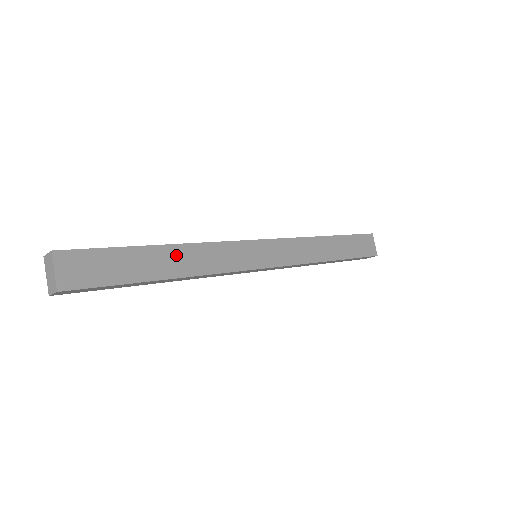
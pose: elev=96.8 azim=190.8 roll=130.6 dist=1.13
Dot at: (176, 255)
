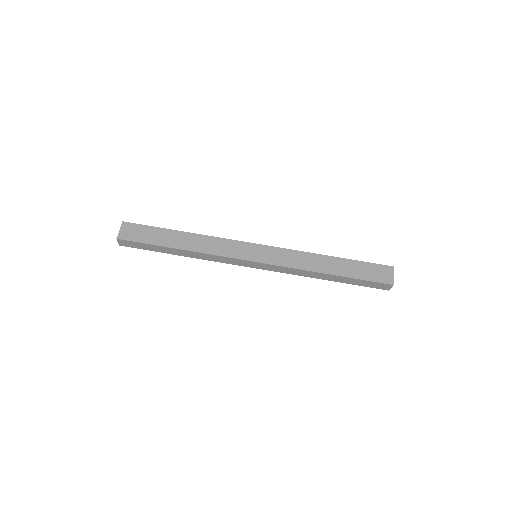
Dot at: (189, 238)
